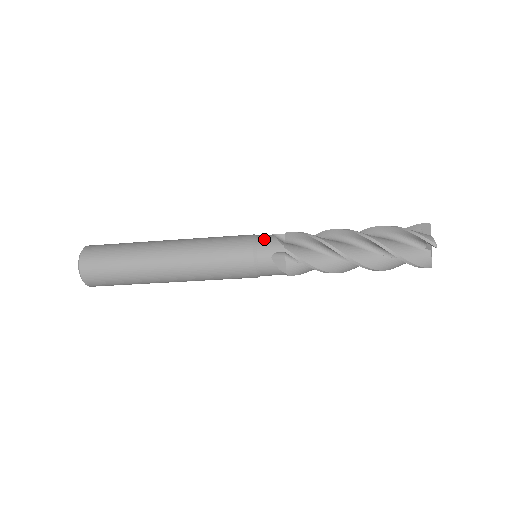
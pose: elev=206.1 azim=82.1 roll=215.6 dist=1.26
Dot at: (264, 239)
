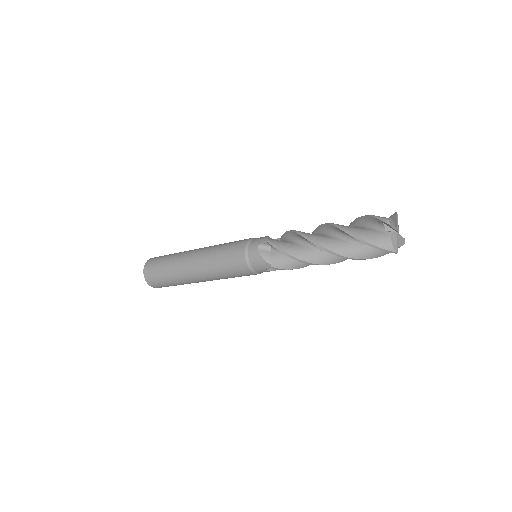
Dot at: (259, 238)
